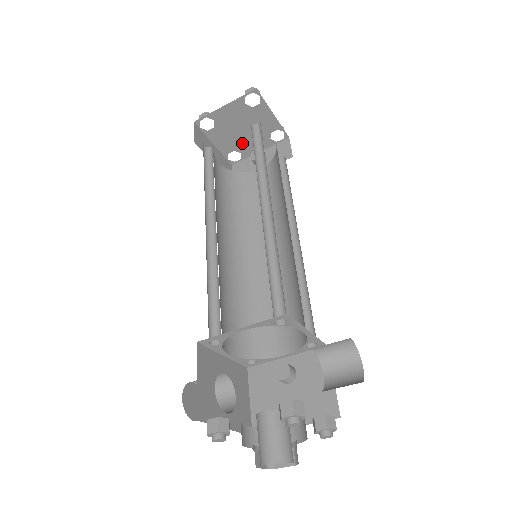
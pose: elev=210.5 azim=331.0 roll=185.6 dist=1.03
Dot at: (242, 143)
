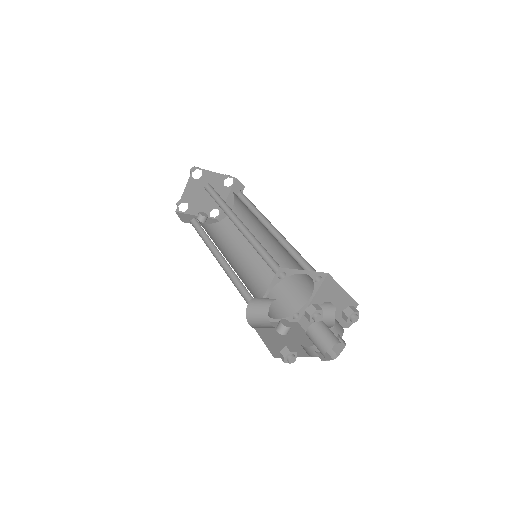
Dot at: (196, 202)
